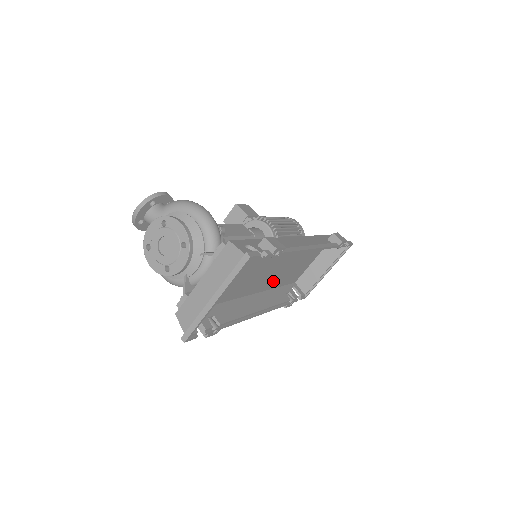
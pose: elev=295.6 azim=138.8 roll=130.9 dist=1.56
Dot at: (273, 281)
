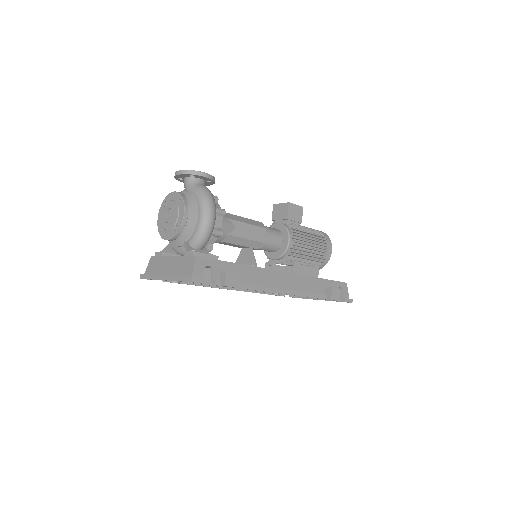
Dot at: occluded
